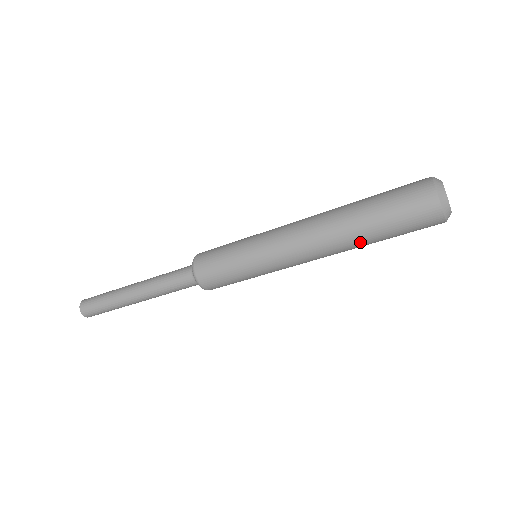
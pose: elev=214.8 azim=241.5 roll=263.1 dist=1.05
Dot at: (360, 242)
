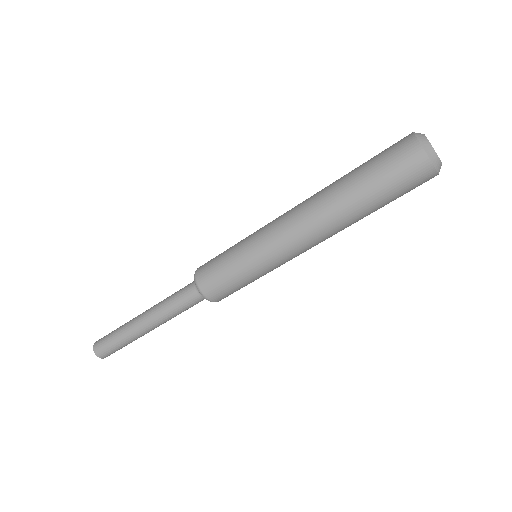
Dot at: (359, 218)
